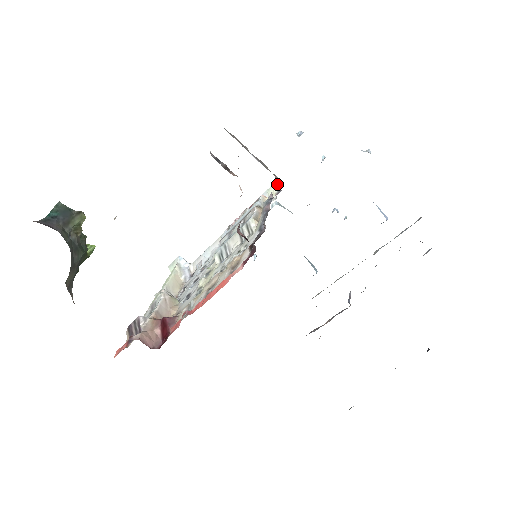
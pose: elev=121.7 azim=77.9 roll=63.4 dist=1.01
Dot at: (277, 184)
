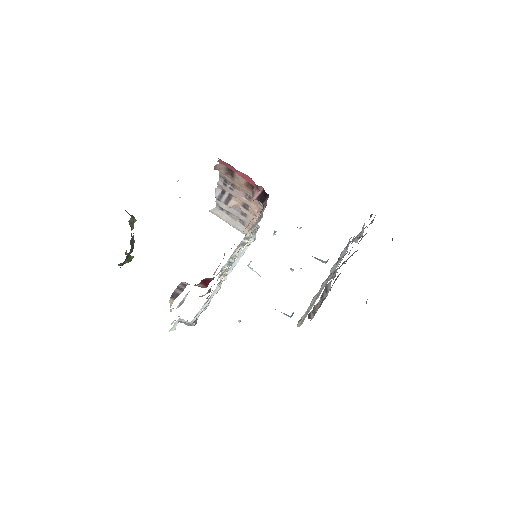
Dot at: (255, 228)
